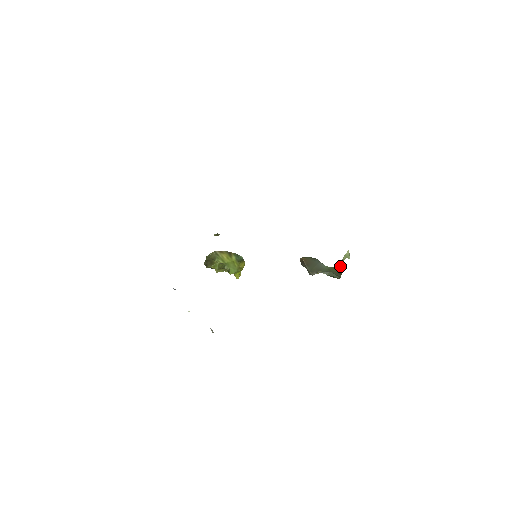
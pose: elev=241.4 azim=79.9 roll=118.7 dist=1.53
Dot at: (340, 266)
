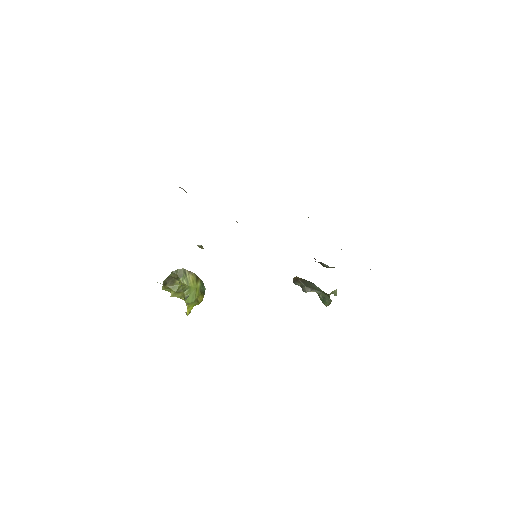
Dot at: occluded
